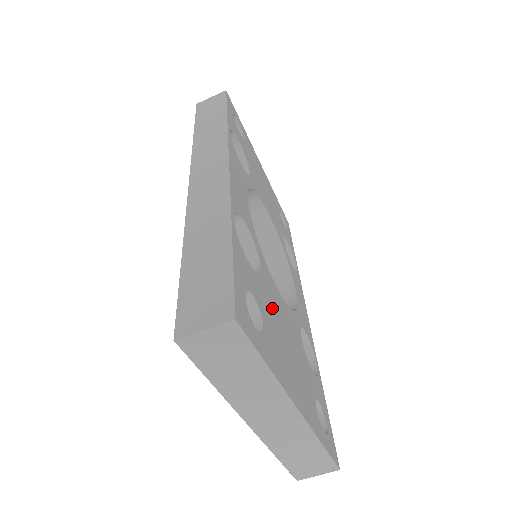
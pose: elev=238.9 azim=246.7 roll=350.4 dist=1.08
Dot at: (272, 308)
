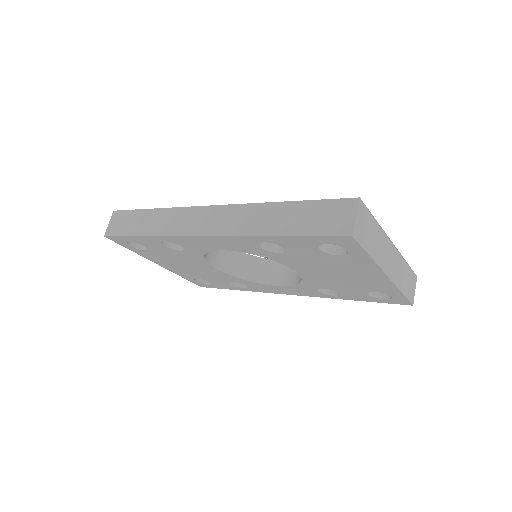
Dot at: occluded
